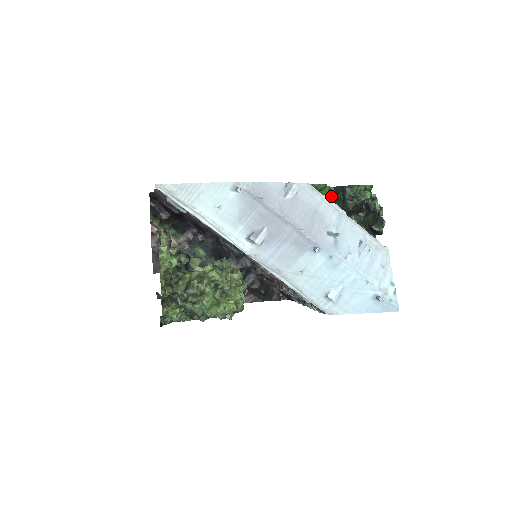
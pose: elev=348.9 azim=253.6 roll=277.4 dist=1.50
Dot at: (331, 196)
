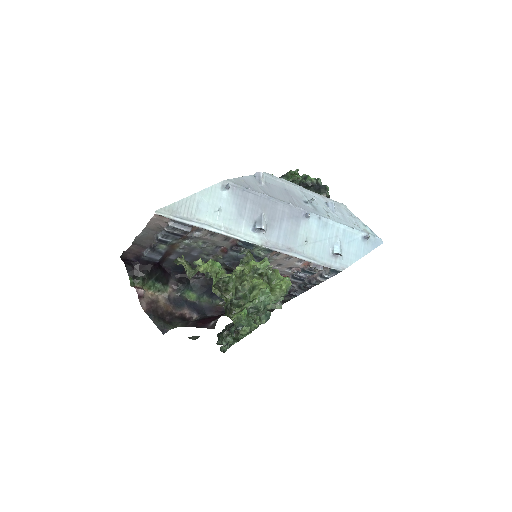
Dot at: occluded
